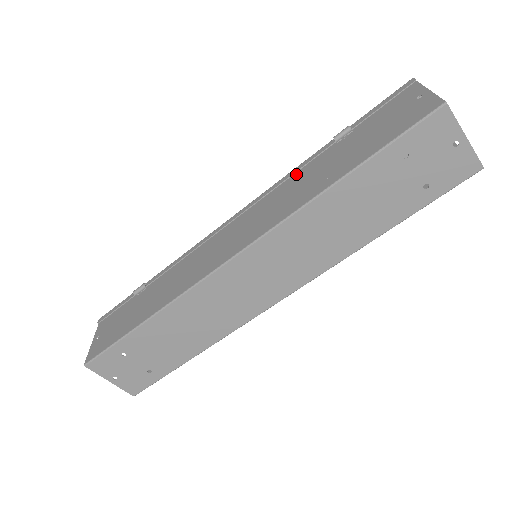
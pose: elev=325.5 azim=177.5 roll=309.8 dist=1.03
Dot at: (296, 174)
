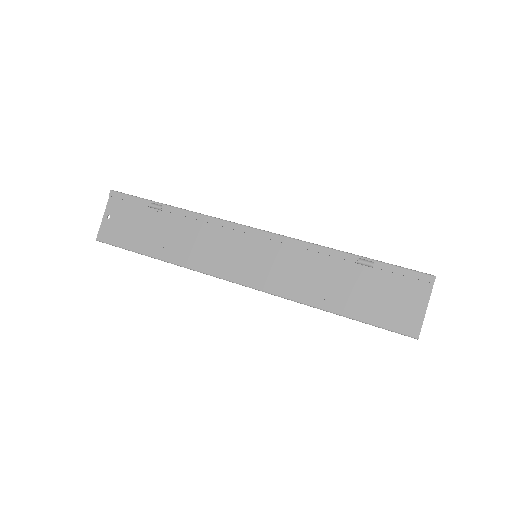
Dot at: (317, 253)
